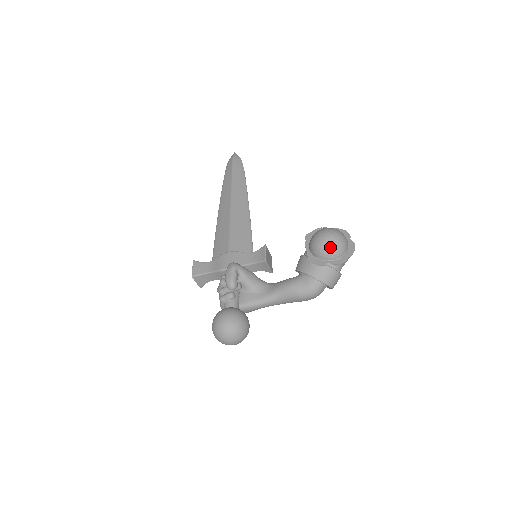
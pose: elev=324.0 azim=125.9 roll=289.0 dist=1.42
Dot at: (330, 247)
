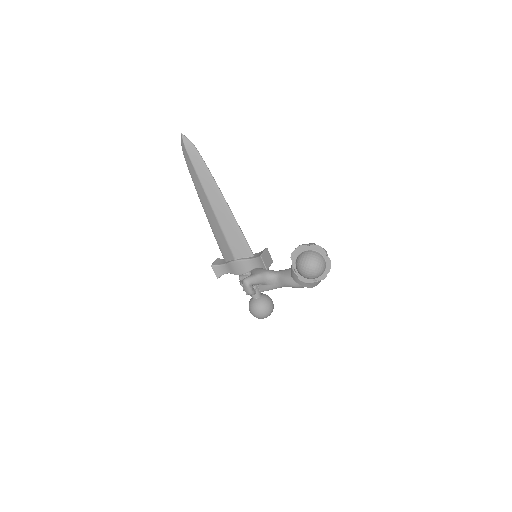
Dot at: (313, 278)
